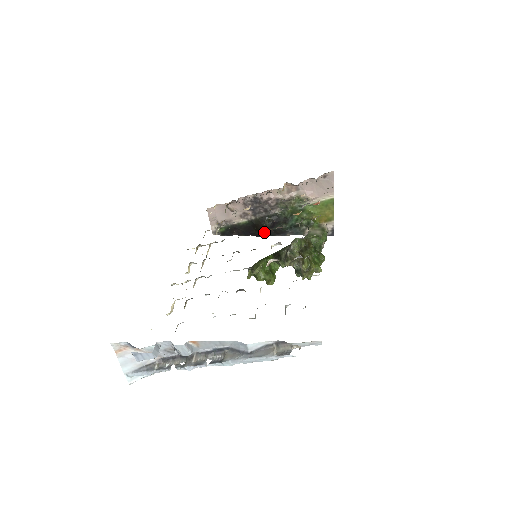
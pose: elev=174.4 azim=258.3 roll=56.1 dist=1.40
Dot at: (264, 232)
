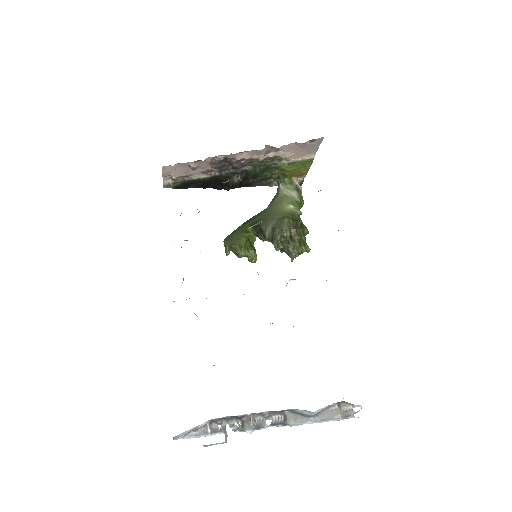
Dot at: (229, 188)
